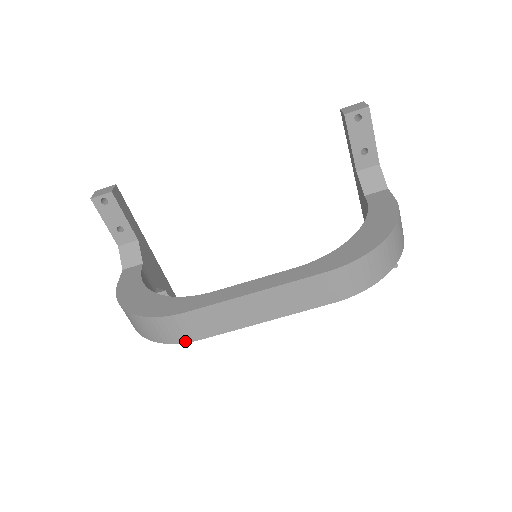
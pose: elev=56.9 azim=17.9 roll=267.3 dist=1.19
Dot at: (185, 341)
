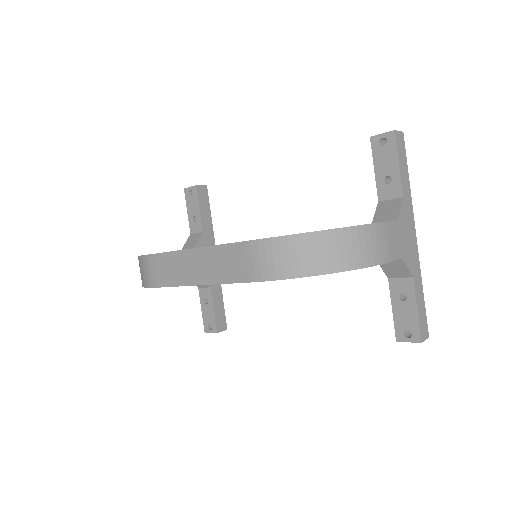
Dot at: (150, 286)
